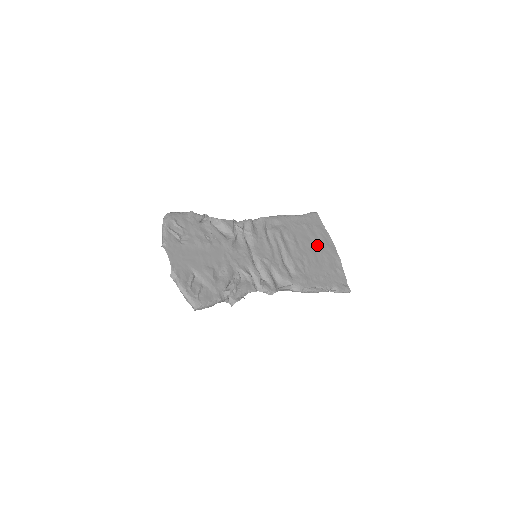
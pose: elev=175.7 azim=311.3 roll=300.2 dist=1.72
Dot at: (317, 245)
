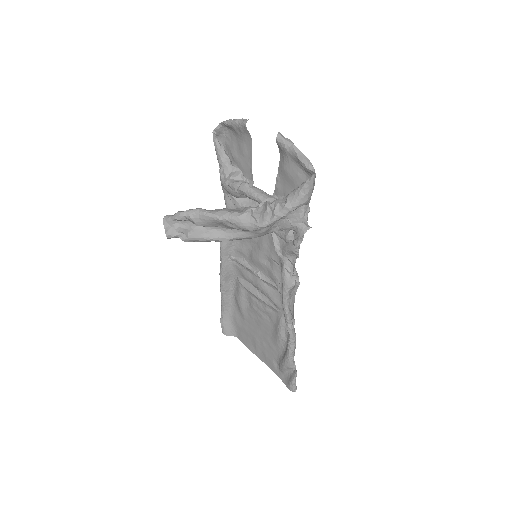
Dot at: (252, 330)
